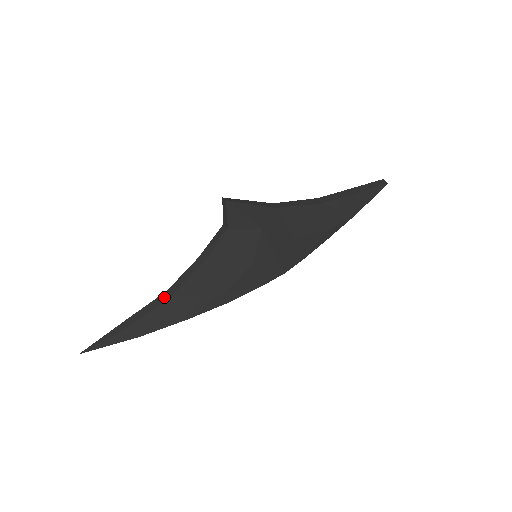
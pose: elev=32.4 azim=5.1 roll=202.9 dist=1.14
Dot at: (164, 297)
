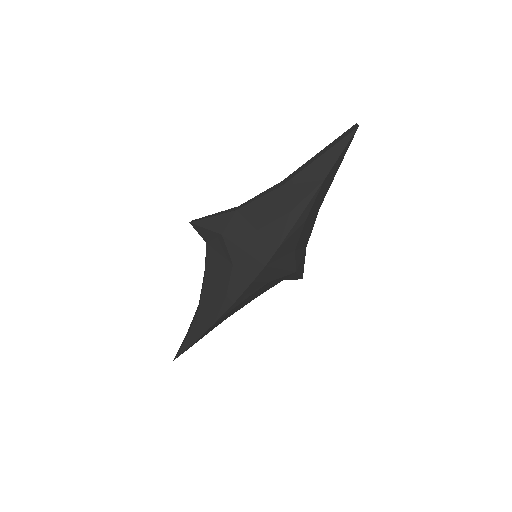
Dot at: (197, 310)
